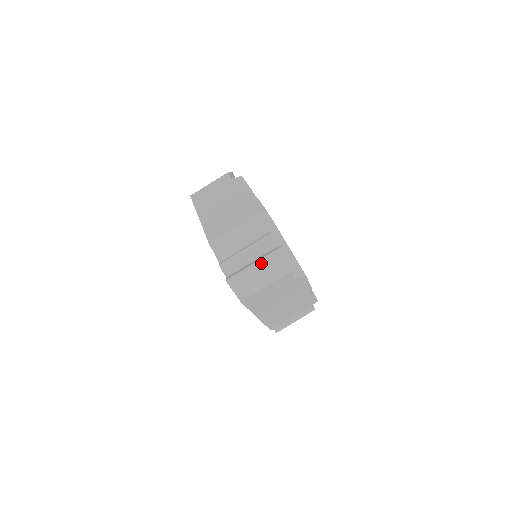
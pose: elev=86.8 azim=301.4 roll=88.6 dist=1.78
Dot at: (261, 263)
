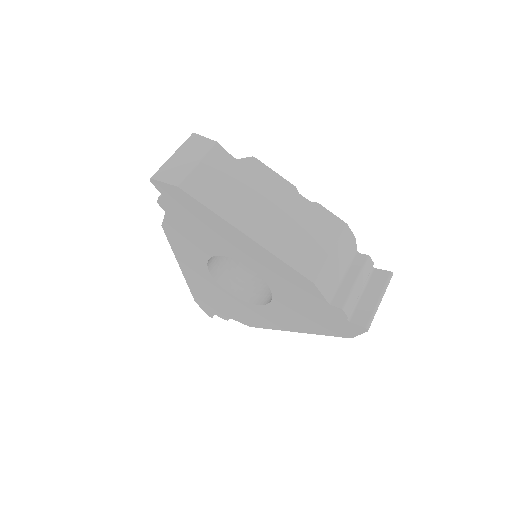
Dot at: (177, 151)
